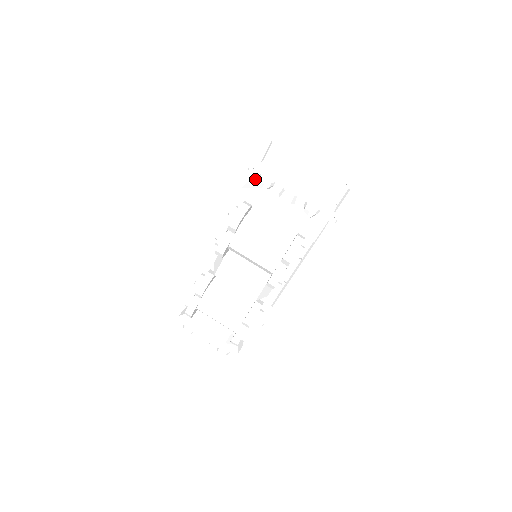
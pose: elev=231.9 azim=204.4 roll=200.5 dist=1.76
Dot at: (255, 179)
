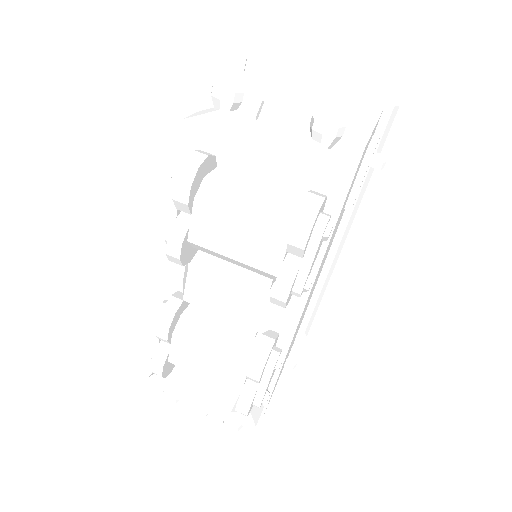
Dot at: (209, 102)
